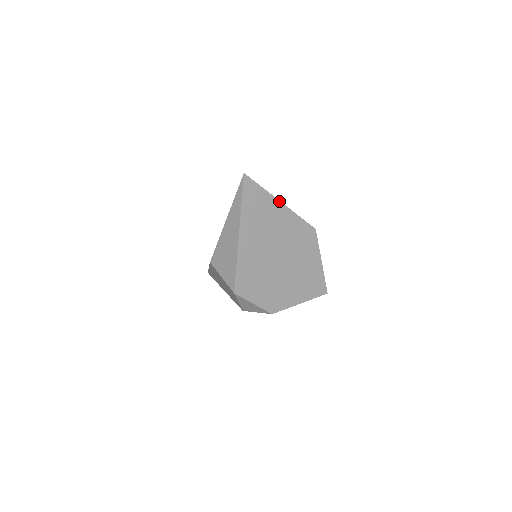
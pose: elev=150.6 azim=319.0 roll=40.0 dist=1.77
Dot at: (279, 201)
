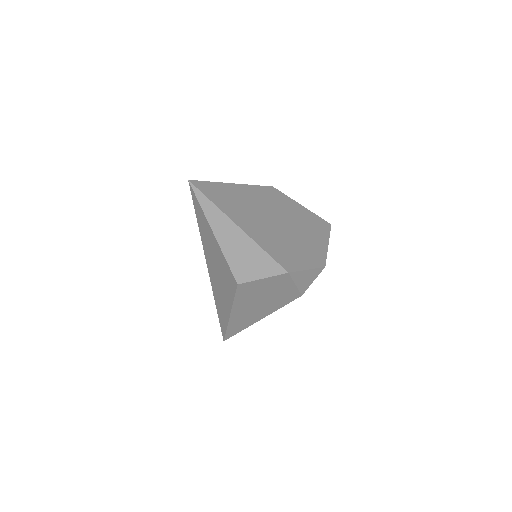
Dot at: (231, 184)
